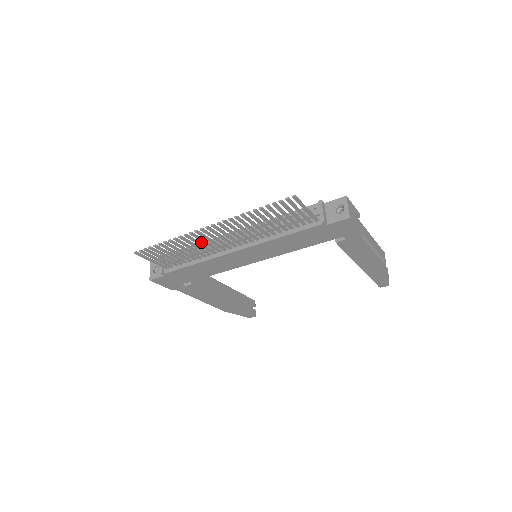
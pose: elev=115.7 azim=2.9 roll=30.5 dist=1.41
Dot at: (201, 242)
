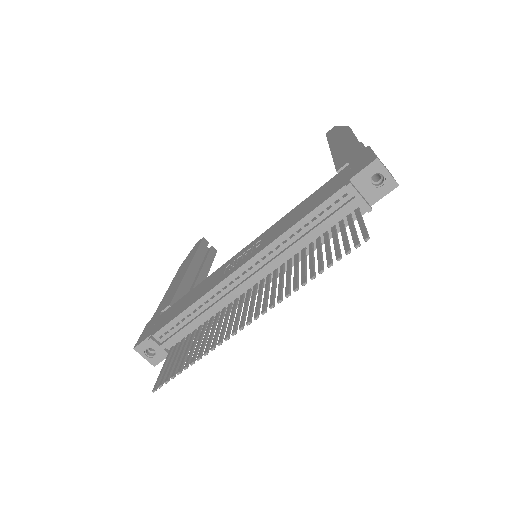
Dot at: (196, 301)
